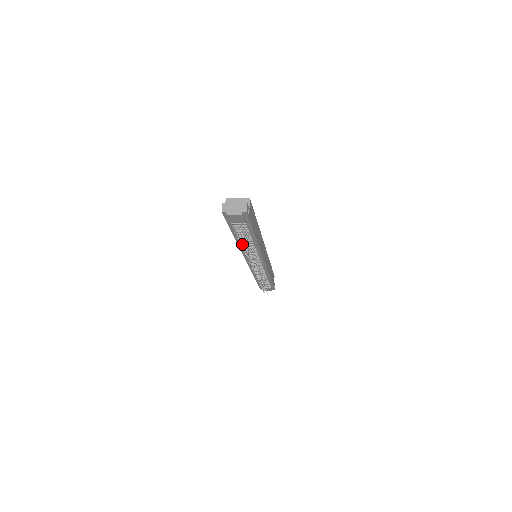
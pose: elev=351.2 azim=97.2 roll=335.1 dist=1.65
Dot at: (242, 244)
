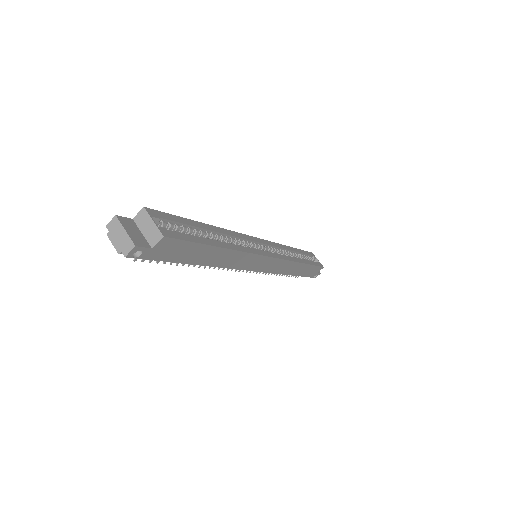
Dot at: occluded
